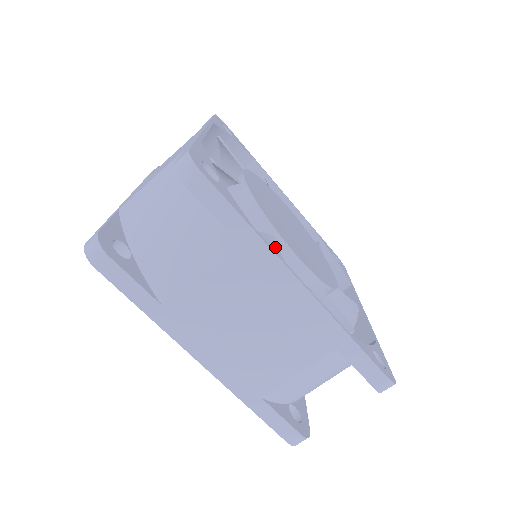
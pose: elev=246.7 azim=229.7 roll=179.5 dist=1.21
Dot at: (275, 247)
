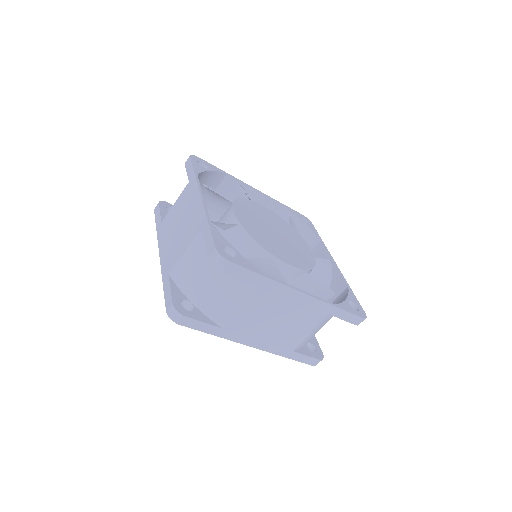
Dot at: (277, 270)
